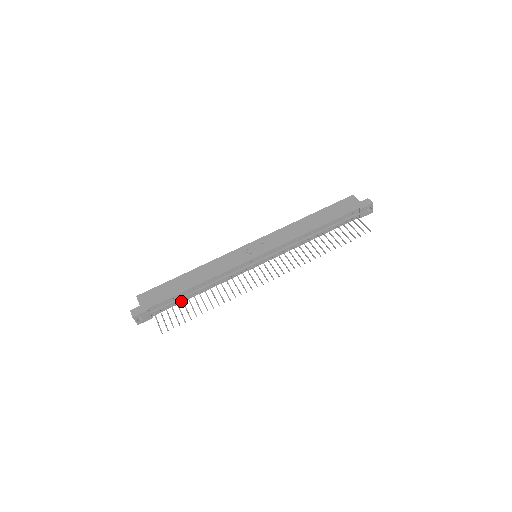
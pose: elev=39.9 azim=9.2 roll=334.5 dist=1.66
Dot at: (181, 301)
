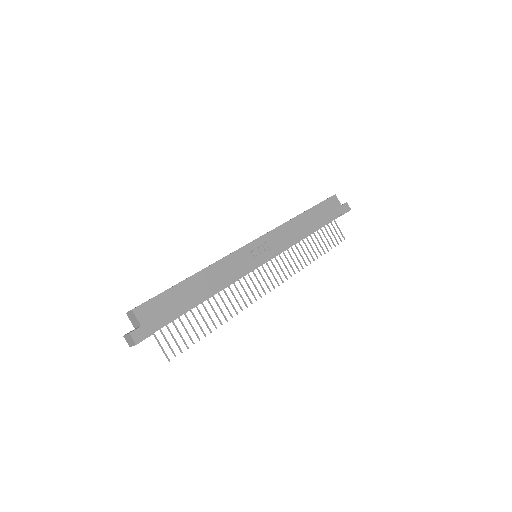
Dot at: occluded
